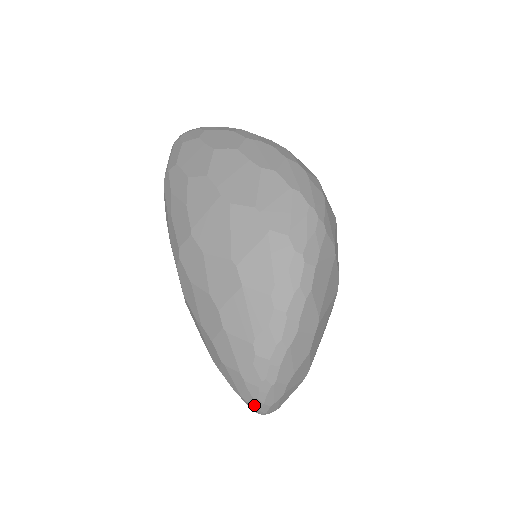
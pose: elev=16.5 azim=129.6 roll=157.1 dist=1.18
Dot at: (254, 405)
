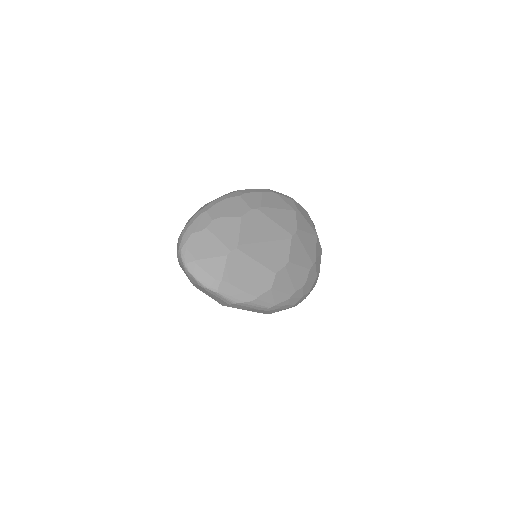
Dot at: (182, 234)
